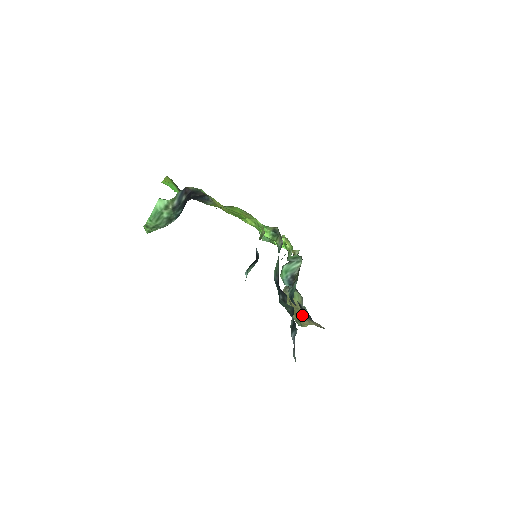
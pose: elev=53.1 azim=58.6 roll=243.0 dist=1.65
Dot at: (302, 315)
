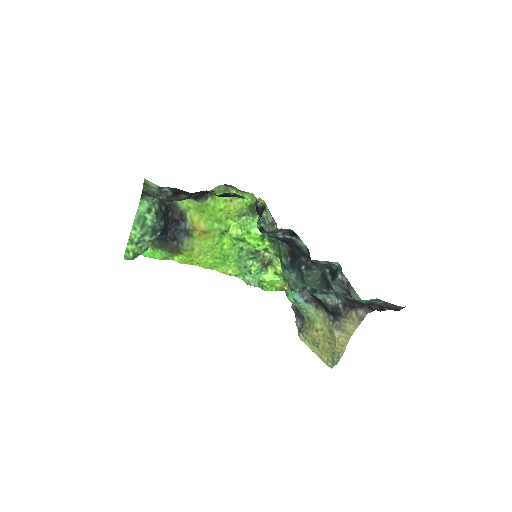
Dot at: (334, 330)
